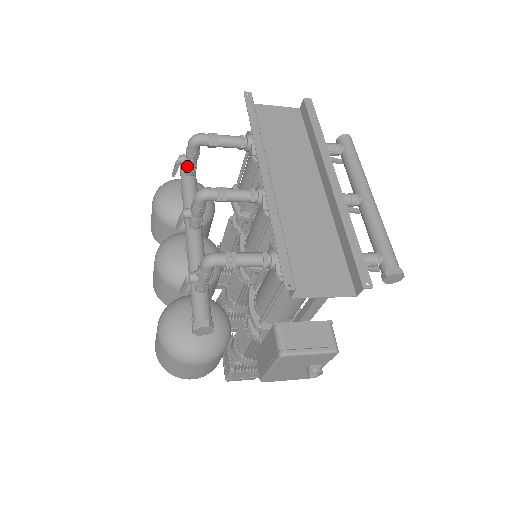
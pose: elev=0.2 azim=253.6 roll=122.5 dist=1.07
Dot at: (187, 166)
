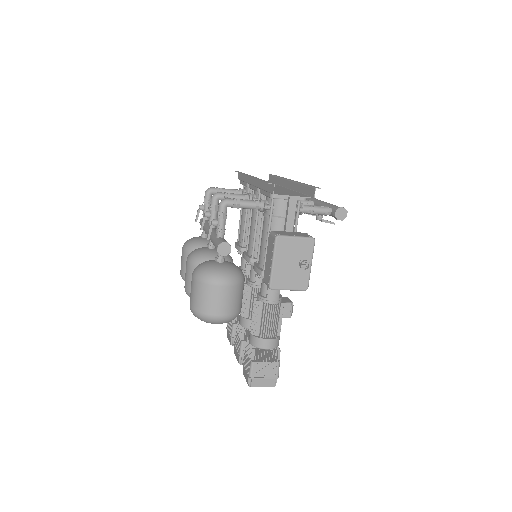
Dot at: (205, 211)
